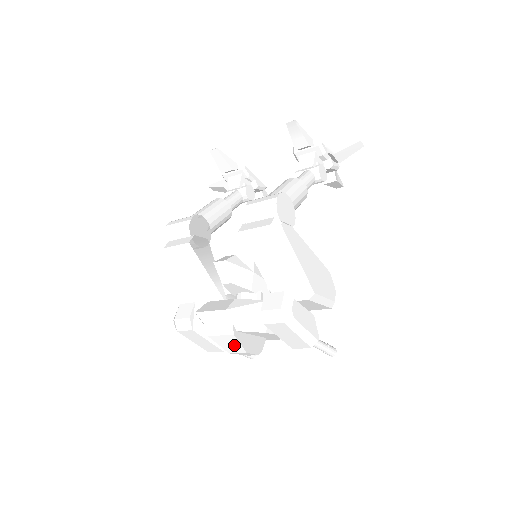
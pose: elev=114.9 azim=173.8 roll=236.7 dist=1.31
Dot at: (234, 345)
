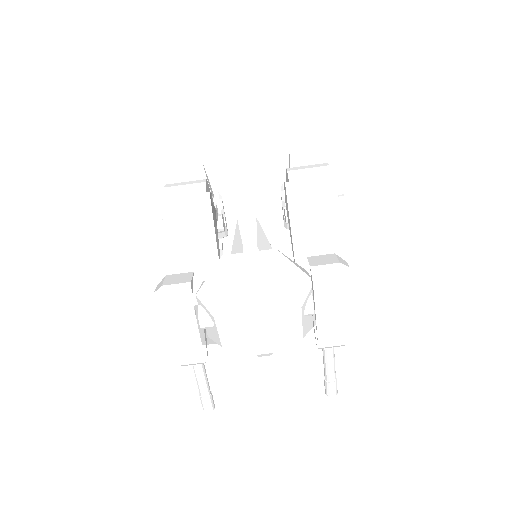
Dot at: (264, 313)
